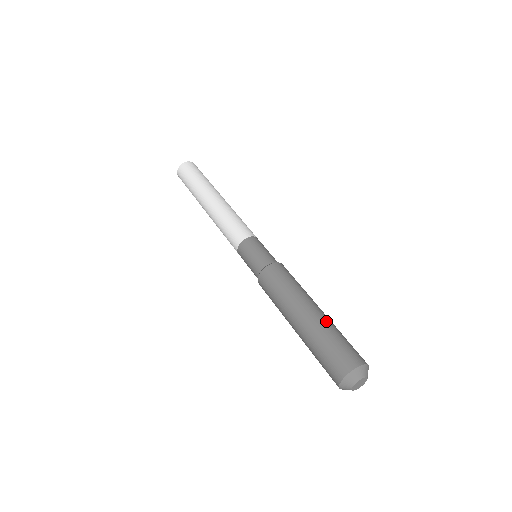
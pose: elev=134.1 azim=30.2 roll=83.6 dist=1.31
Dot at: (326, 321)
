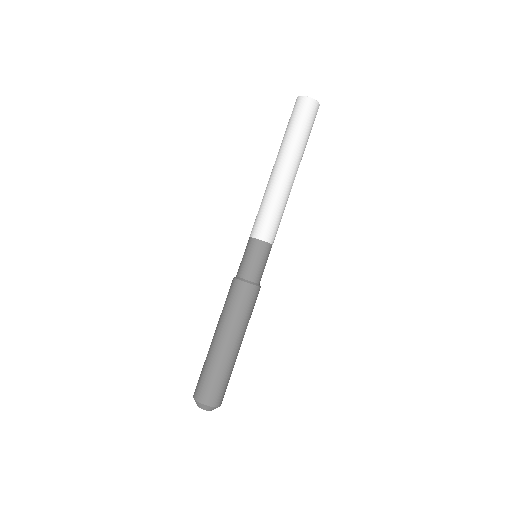
Dot at: (234, 361)
